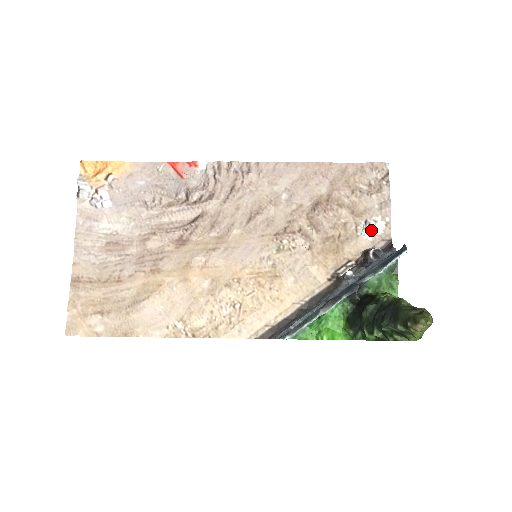
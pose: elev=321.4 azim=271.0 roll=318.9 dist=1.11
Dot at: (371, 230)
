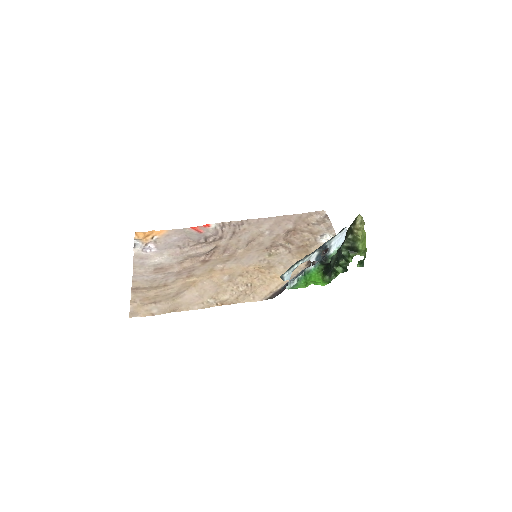
Dot at: (325, 238)
